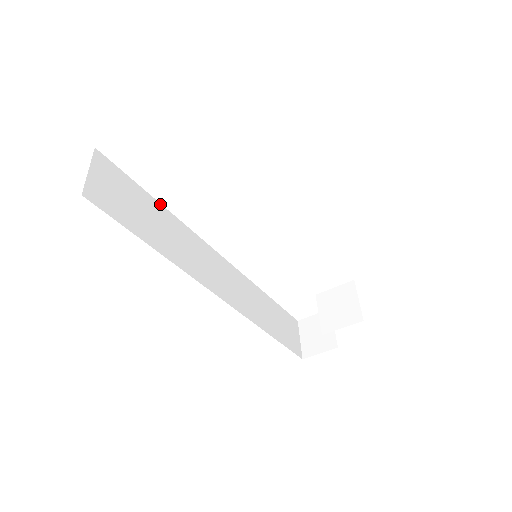
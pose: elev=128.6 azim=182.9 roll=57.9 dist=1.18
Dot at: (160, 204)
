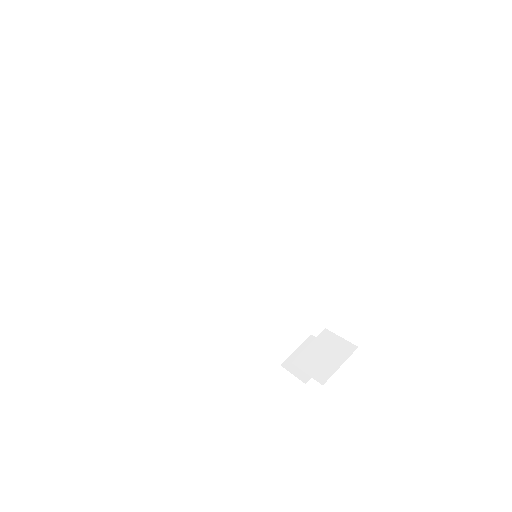
Dot at: (208, 156)
